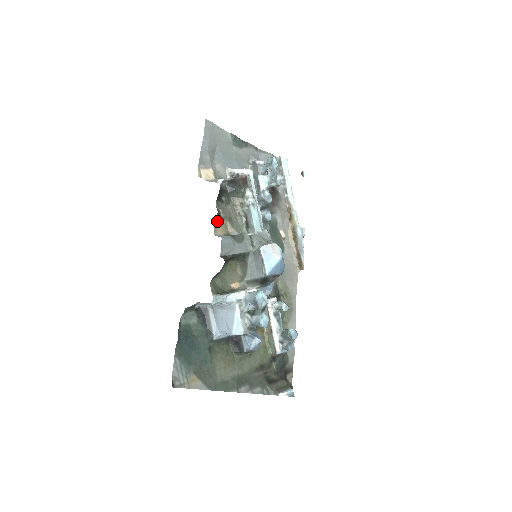
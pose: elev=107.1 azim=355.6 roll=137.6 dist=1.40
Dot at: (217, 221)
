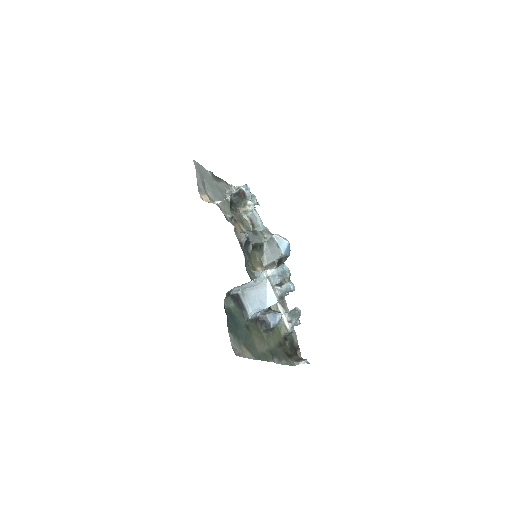
Dot at: (235, 223)
